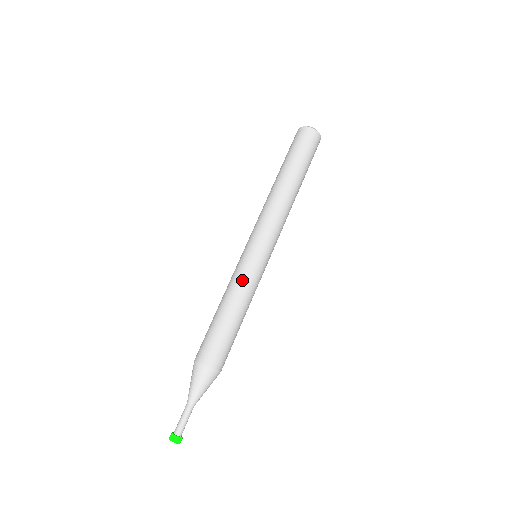
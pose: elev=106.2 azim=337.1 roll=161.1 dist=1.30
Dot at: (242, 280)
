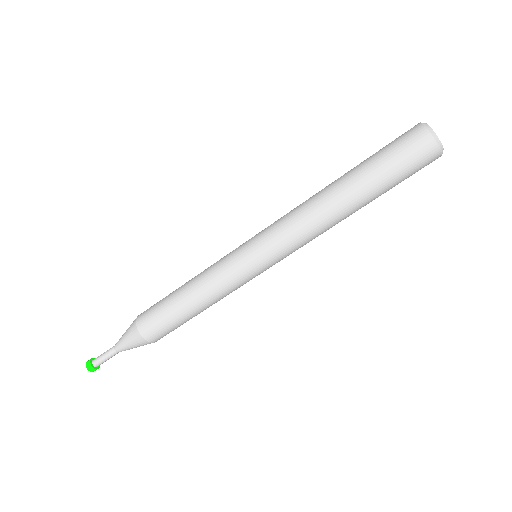
Dot at: (215, 270)
